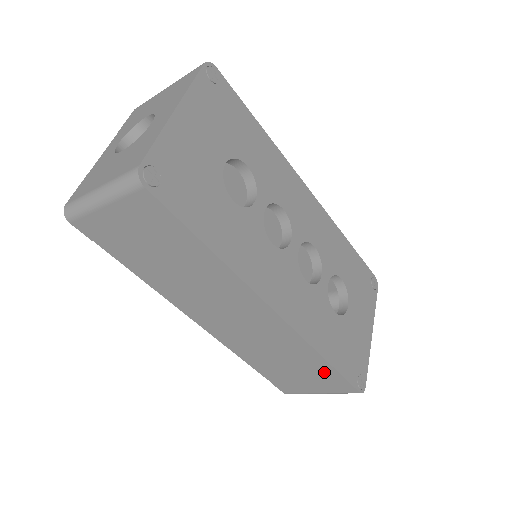
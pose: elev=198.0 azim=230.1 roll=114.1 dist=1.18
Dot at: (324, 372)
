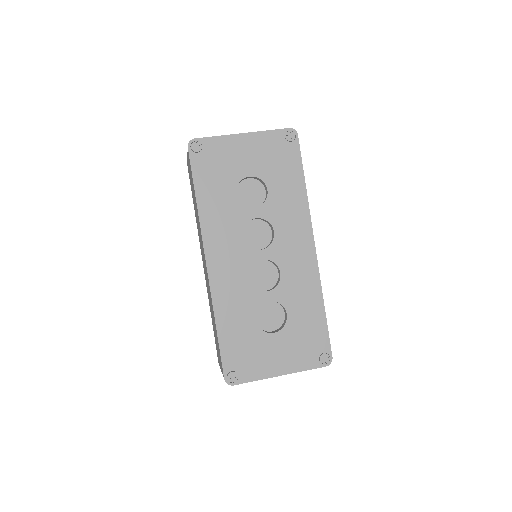
Dot at: occluded
